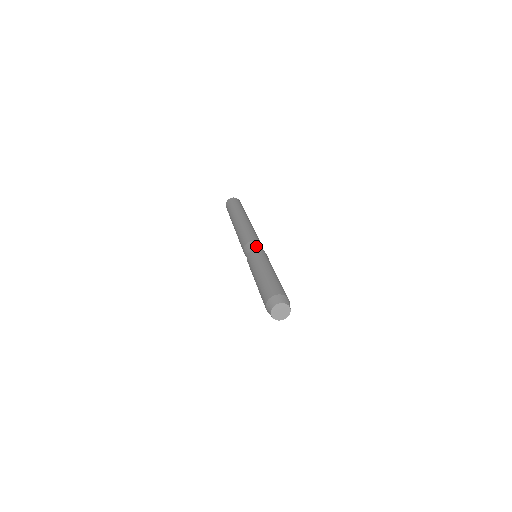
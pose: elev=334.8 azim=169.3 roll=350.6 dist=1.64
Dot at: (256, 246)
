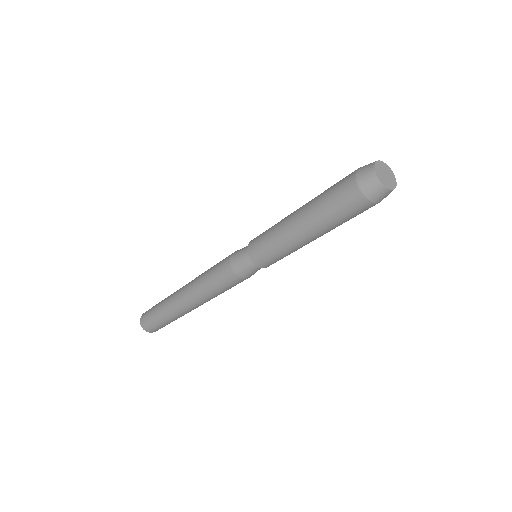
Dot at: occluded
